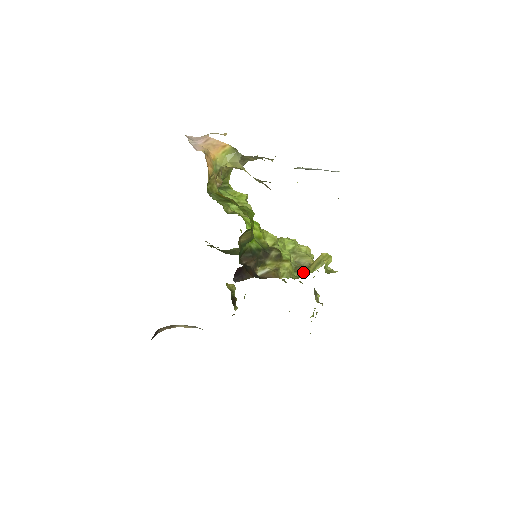
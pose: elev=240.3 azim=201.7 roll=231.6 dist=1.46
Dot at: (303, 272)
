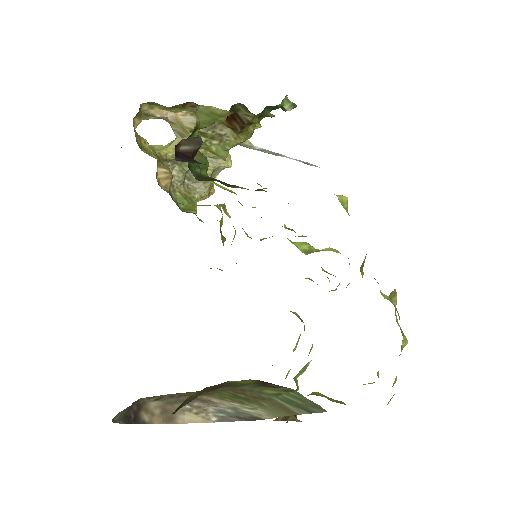
Dot at: occluded
